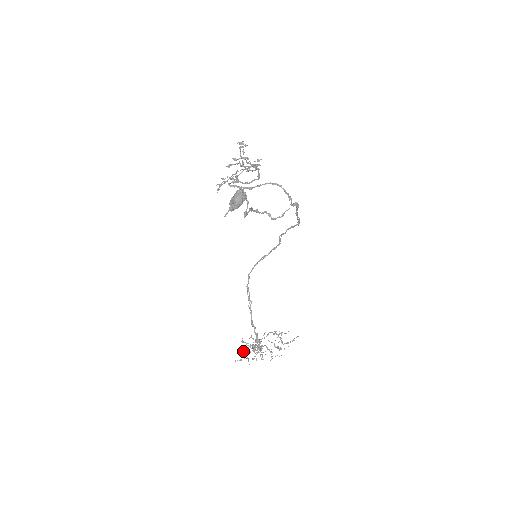
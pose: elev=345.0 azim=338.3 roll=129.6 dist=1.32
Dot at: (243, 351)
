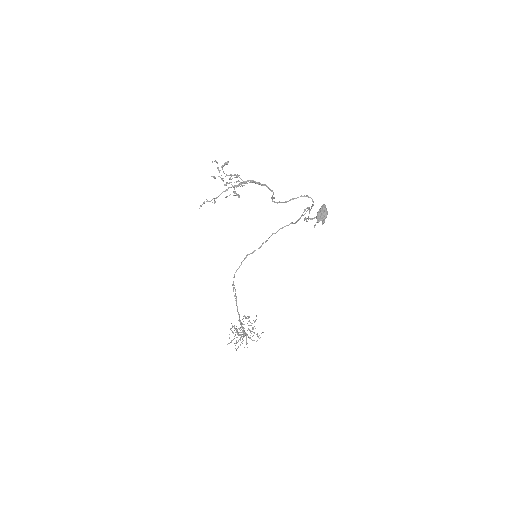
Dot at: (236, 340)
